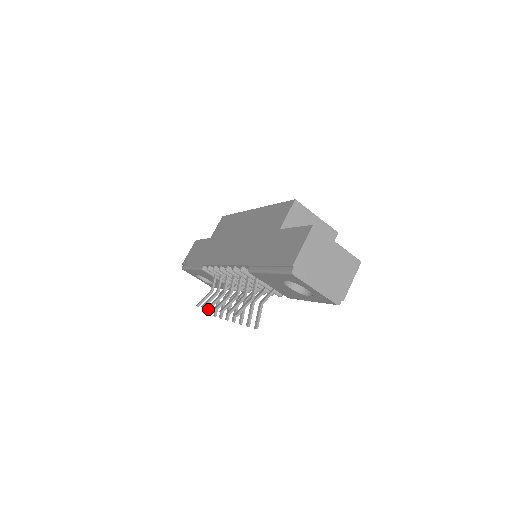
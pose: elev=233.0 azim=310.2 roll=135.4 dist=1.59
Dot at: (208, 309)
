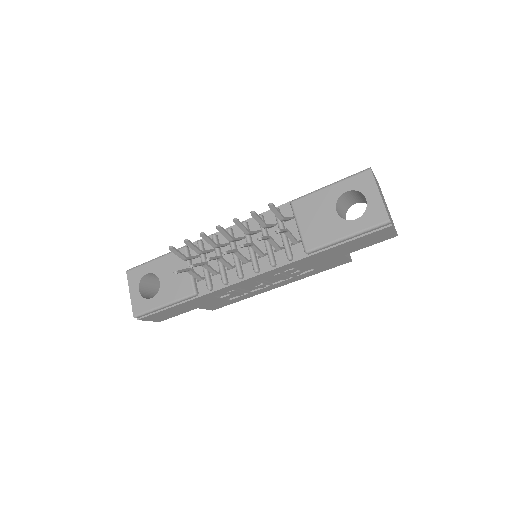
Dot at: (202, 233)
